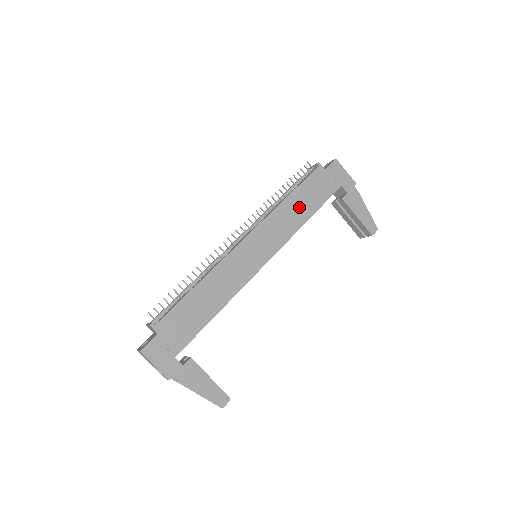
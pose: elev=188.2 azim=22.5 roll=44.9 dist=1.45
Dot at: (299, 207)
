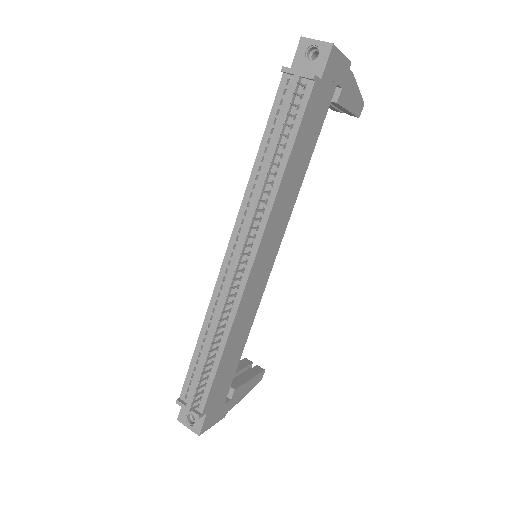
Dot at: (297, 168)
